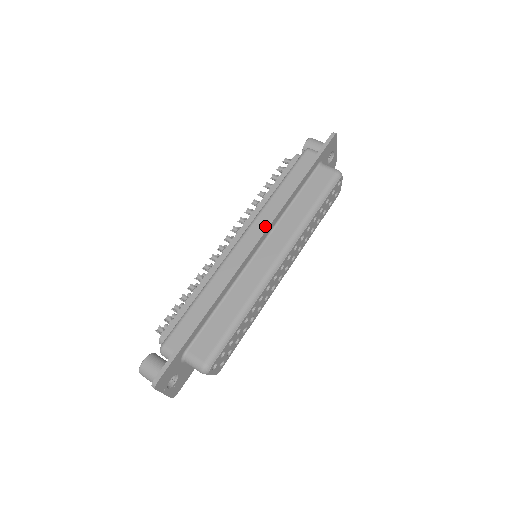
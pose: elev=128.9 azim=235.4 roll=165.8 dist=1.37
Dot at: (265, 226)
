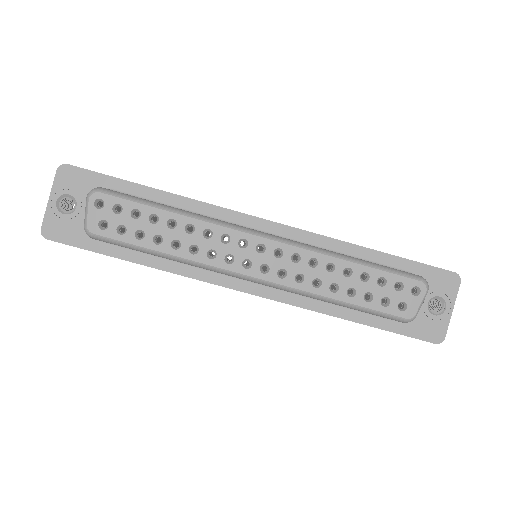
Dot at: (293, 227)
